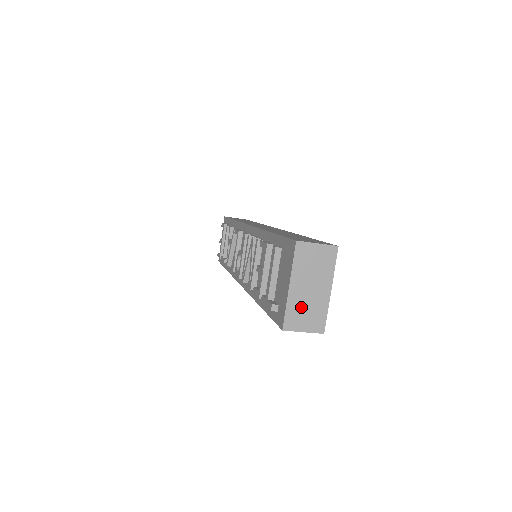
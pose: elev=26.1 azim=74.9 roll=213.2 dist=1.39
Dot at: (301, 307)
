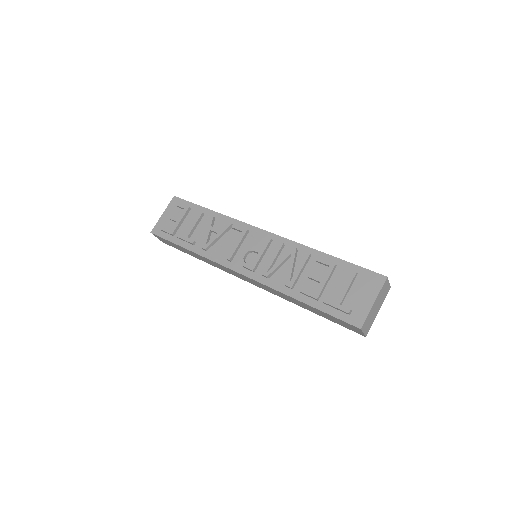
Dot at: (370, 317)
